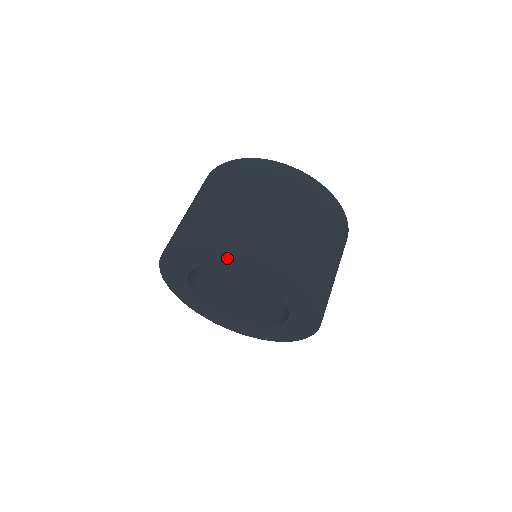
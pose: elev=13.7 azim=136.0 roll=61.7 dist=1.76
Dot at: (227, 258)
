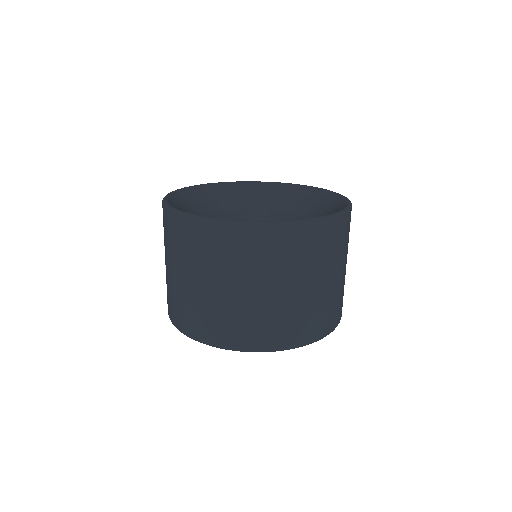
Dot at: occluded
